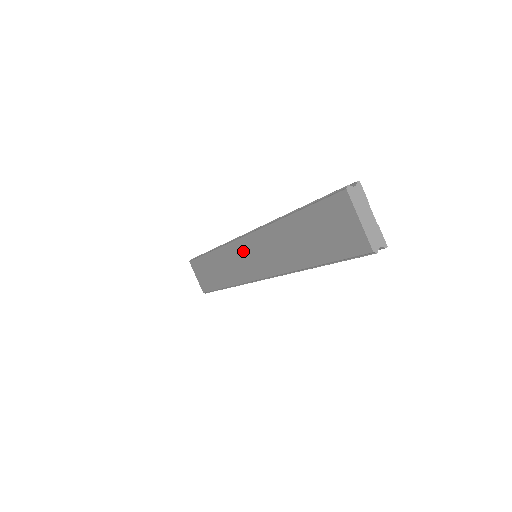
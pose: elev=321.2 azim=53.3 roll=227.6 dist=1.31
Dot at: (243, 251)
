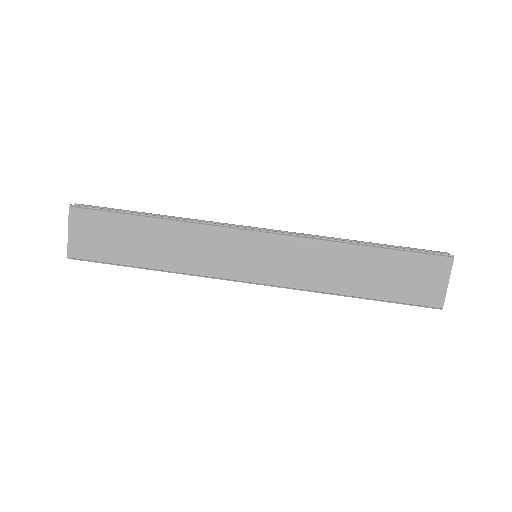
Dot at: (247, 245)
